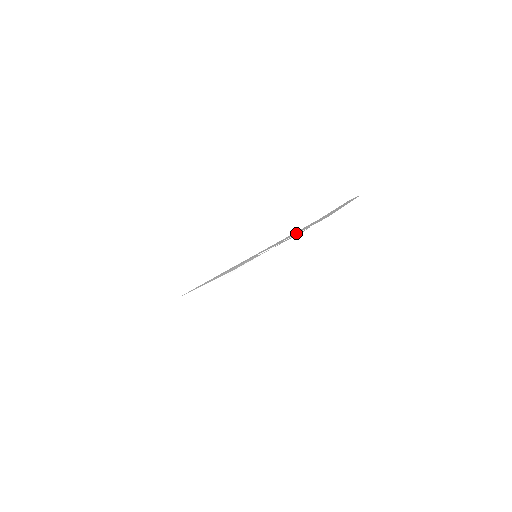
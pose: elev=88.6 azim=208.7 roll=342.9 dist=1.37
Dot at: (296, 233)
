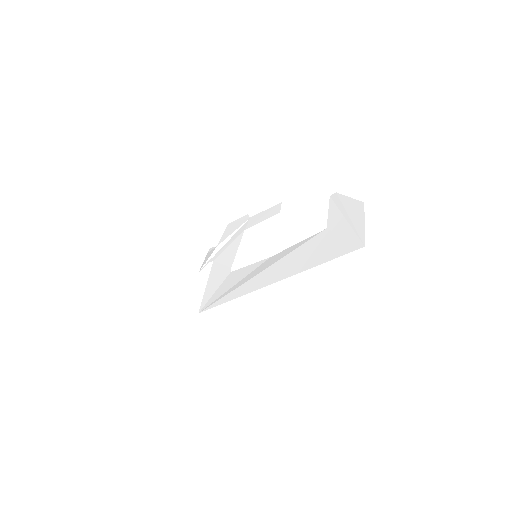
Dot at: (327, 255)
